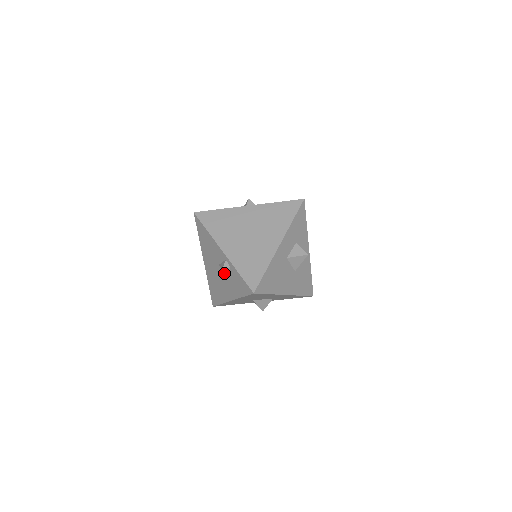
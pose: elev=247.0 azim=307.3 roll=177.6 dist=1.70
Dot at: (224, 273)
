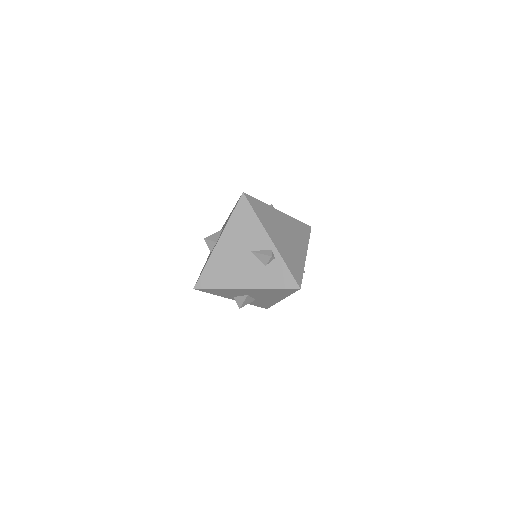
Dot at: (256, 261)
